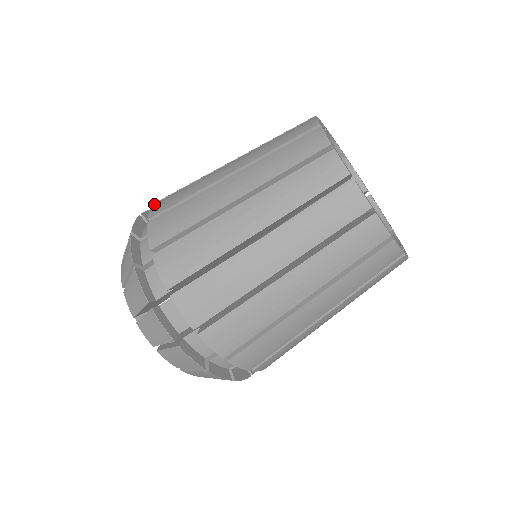
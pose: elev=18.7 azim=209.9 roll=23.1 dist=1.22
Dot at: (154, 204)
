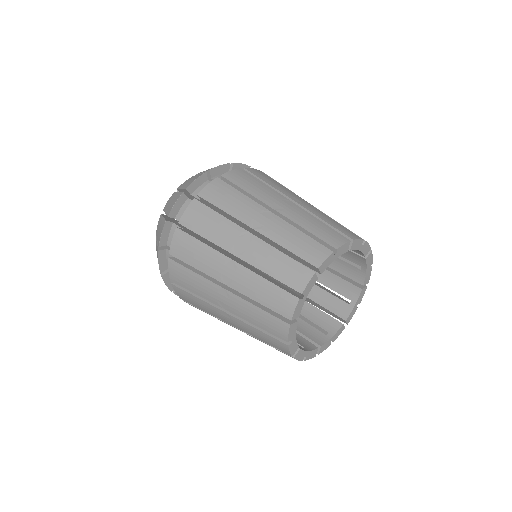
Dot at: (215, 180)
